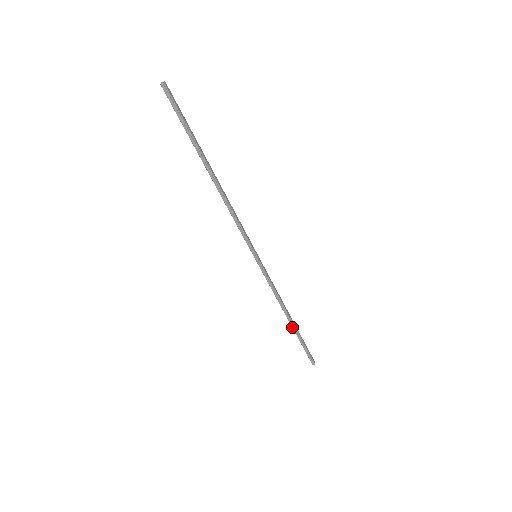
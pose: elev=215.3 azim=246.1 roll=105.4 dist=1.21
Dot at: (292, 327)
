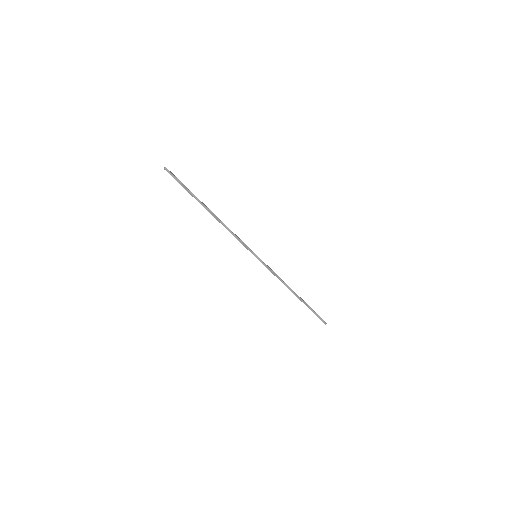
Dot at: (299, 299)
